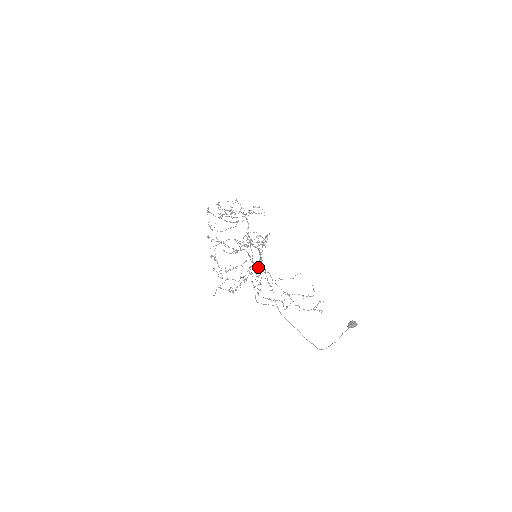
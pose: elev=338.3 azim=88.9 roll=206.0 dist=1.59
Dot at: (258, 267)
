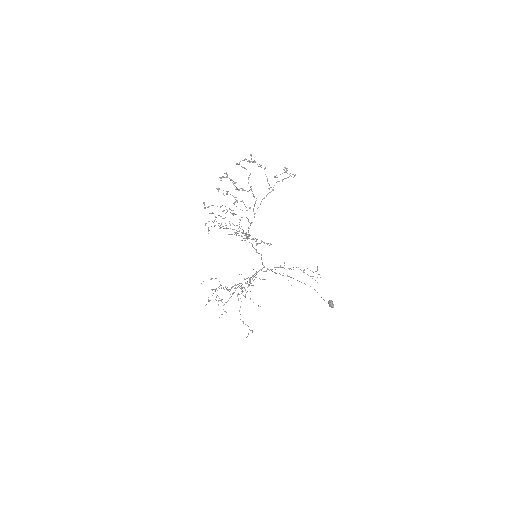
Dot at: (250, 277)
